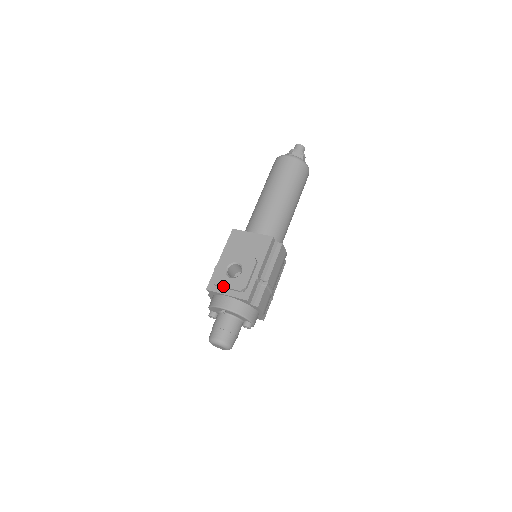
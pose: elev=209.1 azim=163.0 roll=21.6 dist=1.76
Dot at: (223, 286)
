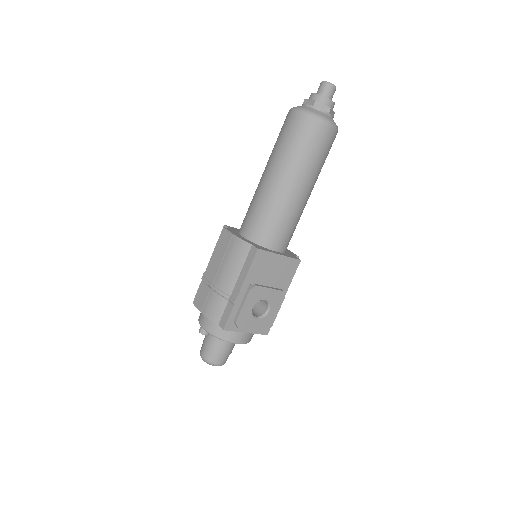
Dot at: (249, 329)
